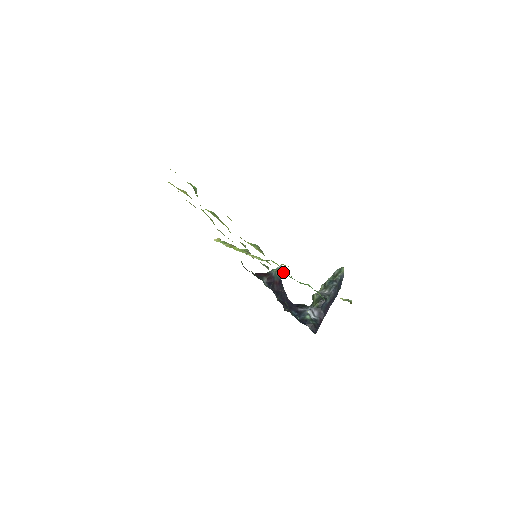
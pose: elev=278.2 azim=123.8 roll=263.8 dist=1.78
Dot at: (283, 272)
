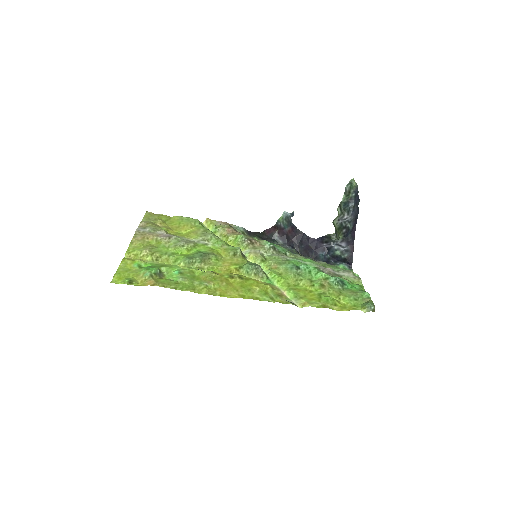
Dot at: (290, 217)
